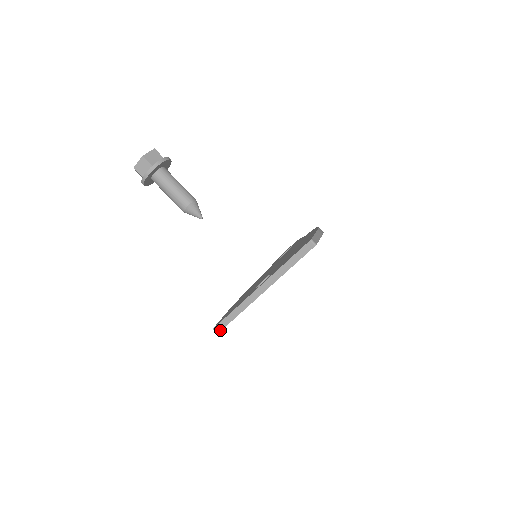
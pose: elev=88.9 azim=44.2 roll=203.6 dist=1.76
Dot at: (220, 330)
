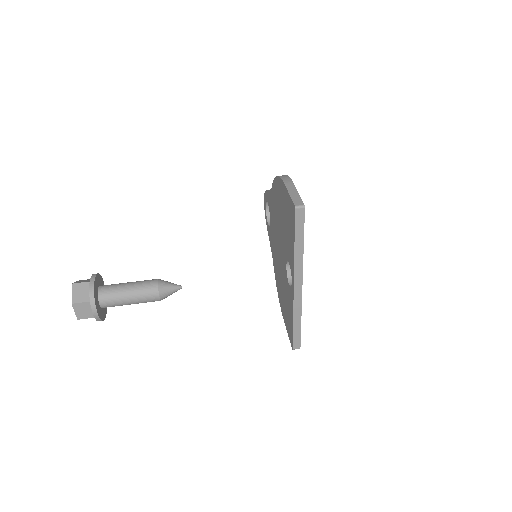
Dot at: (299, 344)
